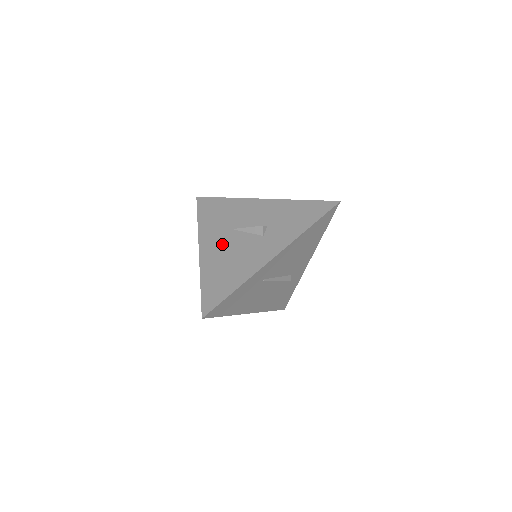
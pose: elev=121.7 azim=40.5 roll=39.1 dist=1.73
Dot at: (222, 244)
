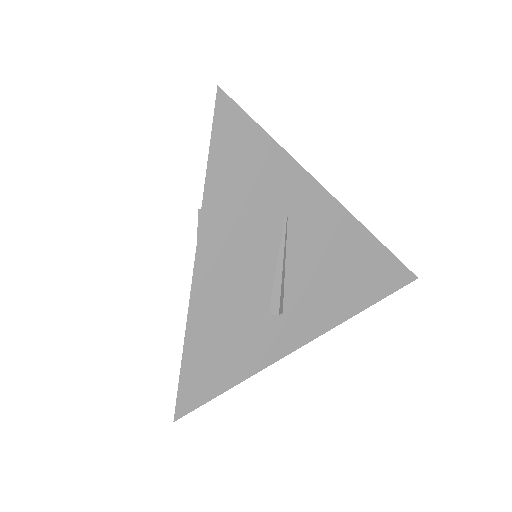
Dot at: occluded
